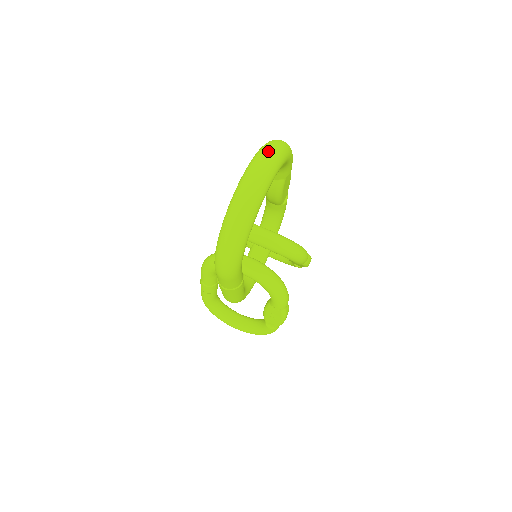
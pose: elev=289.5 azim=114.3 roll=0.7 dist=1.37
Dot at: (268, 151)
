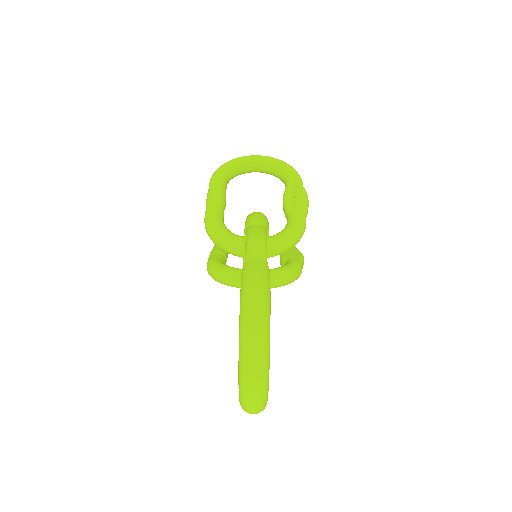
Dot at: (252, 360)
